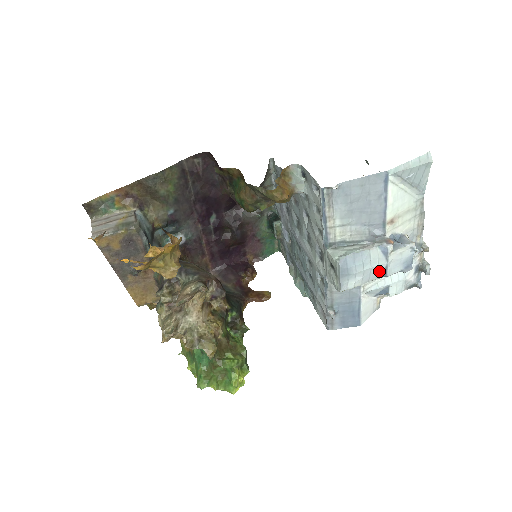
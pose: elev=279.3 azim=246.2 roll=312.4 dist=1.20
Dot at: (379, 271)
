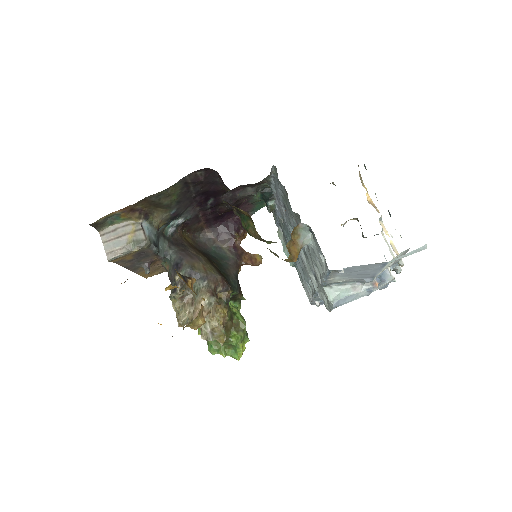
Dot at: occluded
